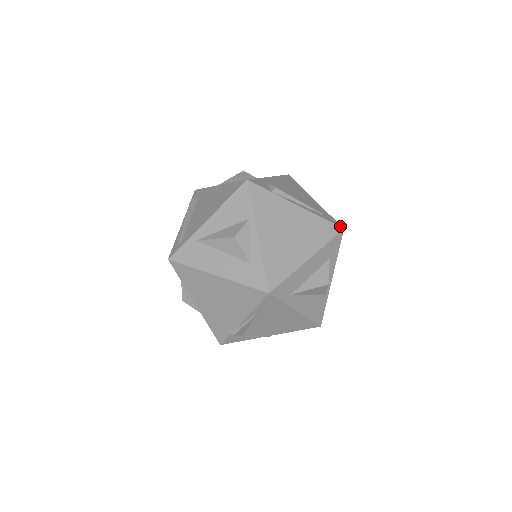
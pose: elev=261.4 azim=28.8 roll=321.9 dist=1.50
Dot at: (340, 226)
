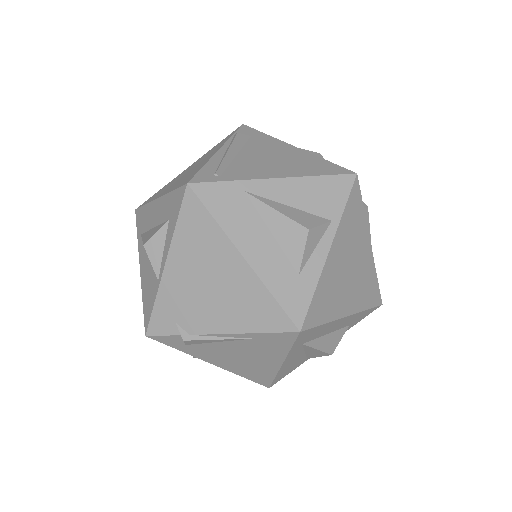
Dot at: occluded
